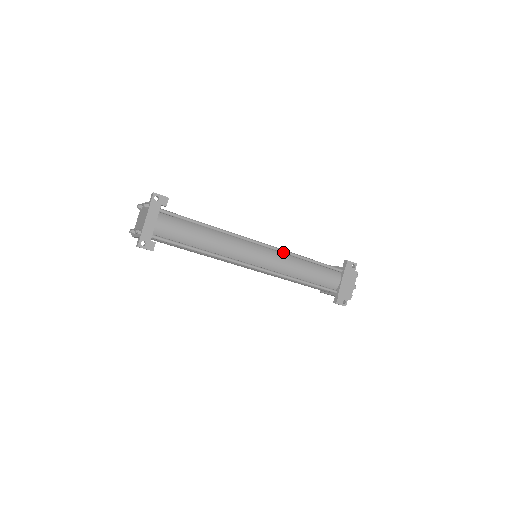
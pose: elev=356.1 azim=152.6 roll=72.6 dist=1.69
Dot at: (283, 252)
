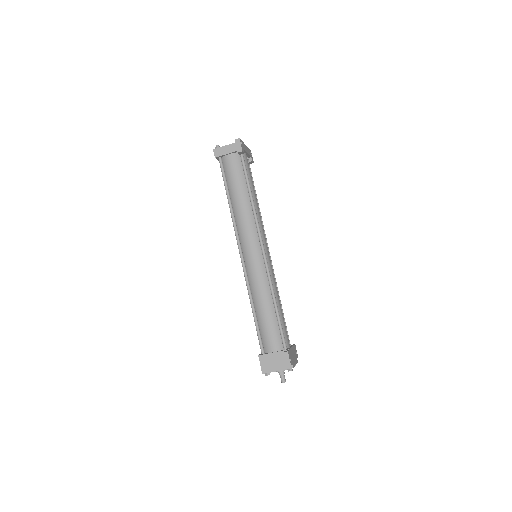
Dot at: (274, 274)
